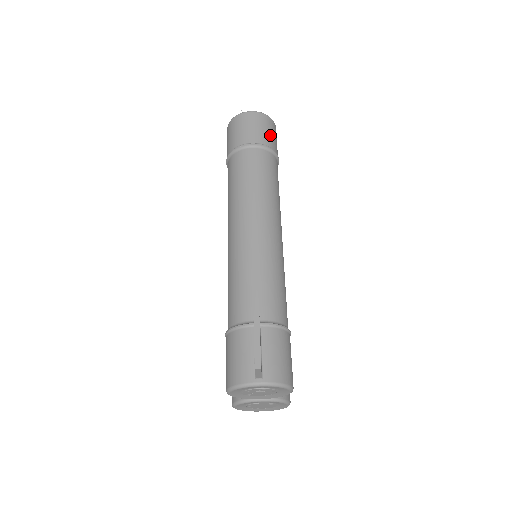
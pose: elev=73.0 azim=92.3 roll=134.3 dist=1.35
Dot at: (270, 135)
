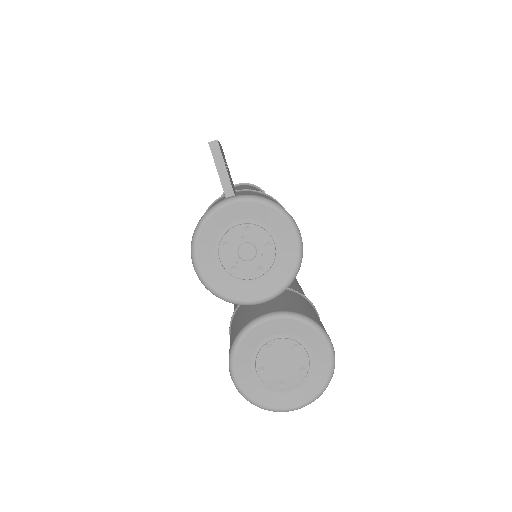
Dot at: occluded
